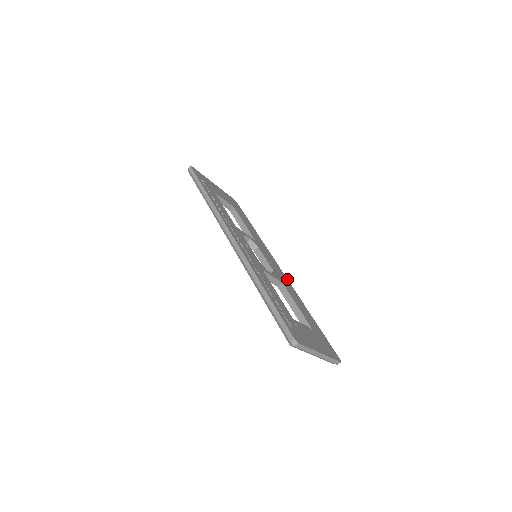
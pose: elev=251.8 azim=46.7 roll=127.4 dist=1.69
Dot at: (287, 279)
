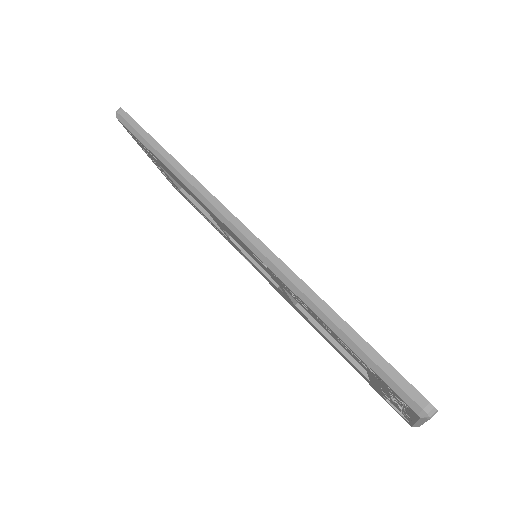
Dot at: occluded
